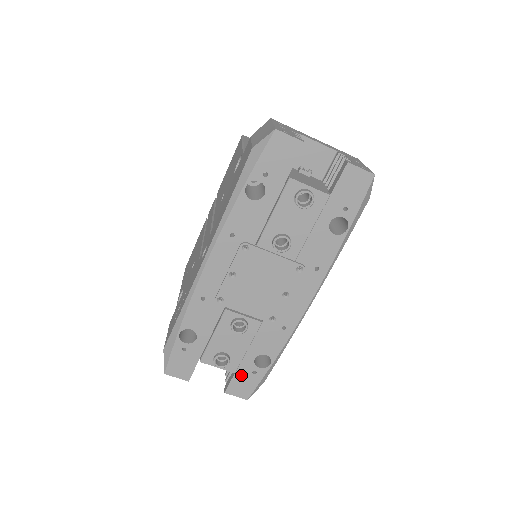
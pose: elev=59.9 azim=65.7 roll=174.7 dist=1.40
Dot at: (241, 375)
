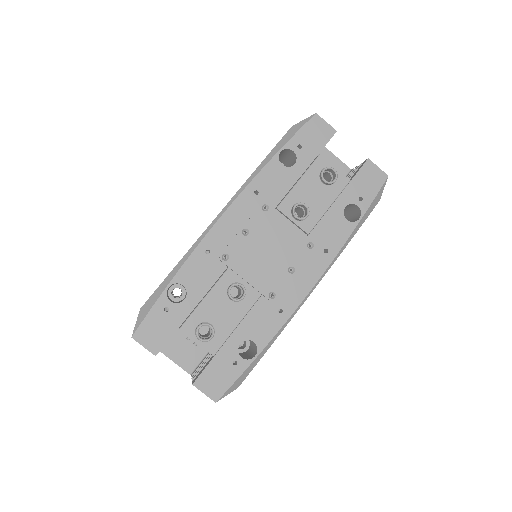
Dot at: (219, 363)
